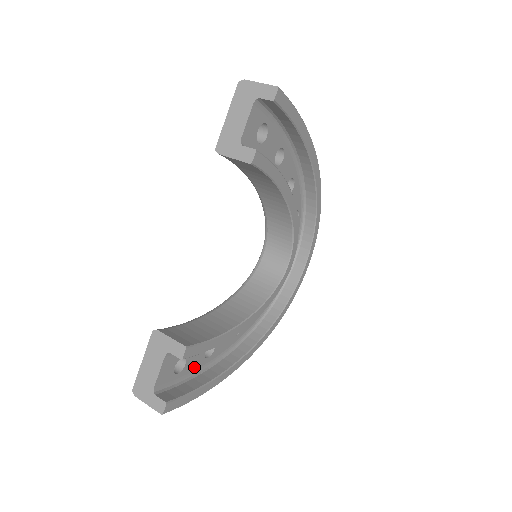
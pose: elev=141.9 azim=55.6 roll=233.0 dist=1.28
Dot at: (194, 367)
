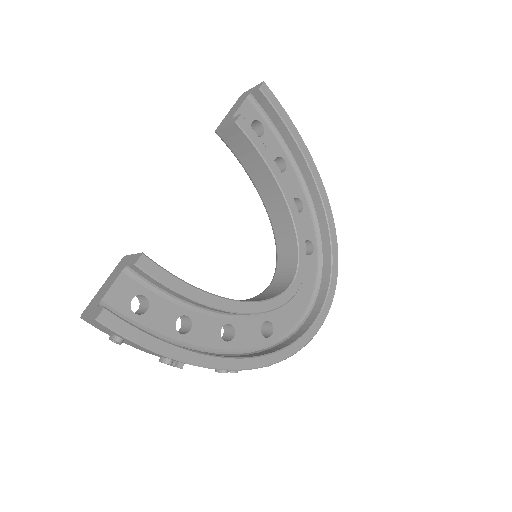
Dot at: (159, 328)
